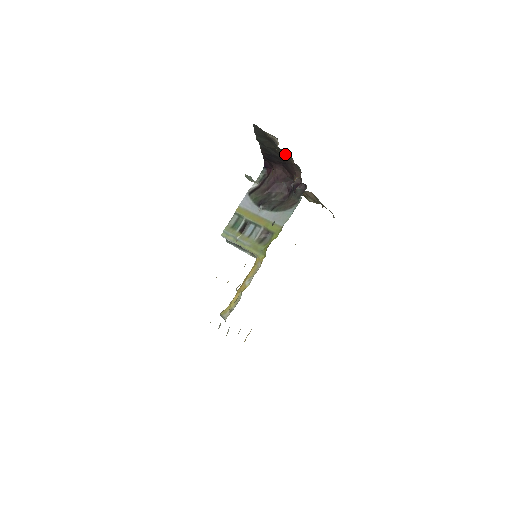
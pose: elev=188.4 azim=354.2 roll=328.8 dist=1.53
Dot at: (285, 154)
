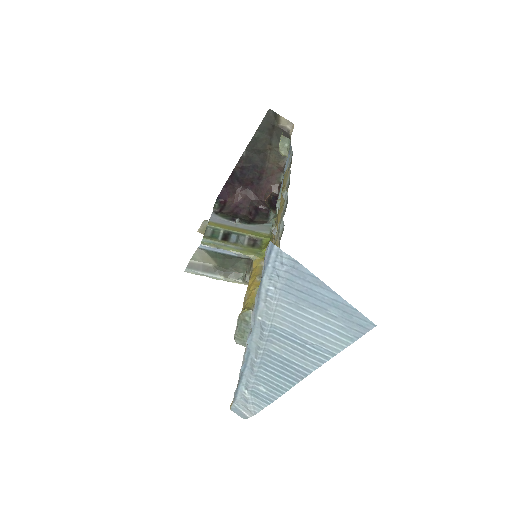
Dot at: occluded
